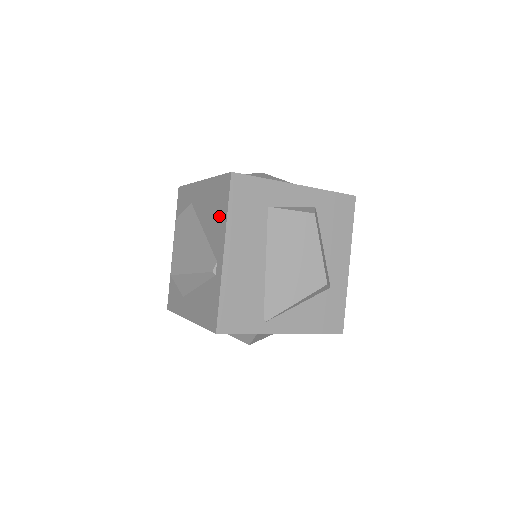
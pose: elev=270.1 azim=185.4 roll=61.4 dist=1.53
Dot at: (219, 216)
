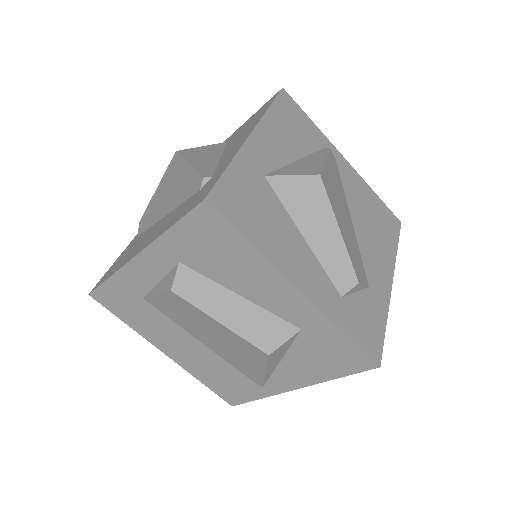
Dot at: occluded
